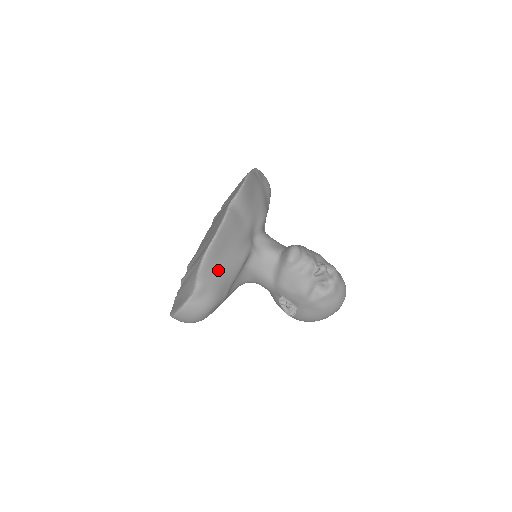
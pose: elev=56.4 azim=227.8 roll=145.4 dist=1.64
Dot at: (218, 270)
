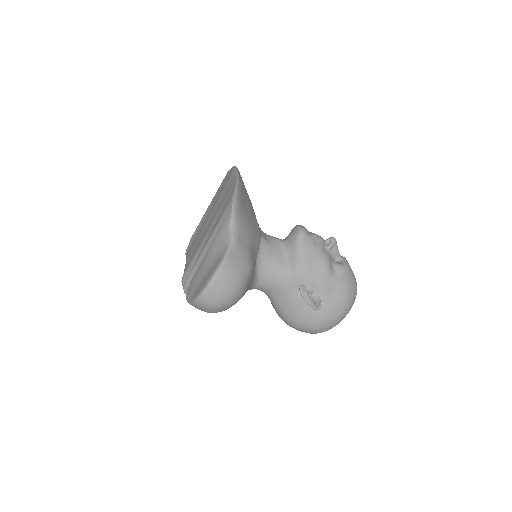
Dot at: (247, 223)
